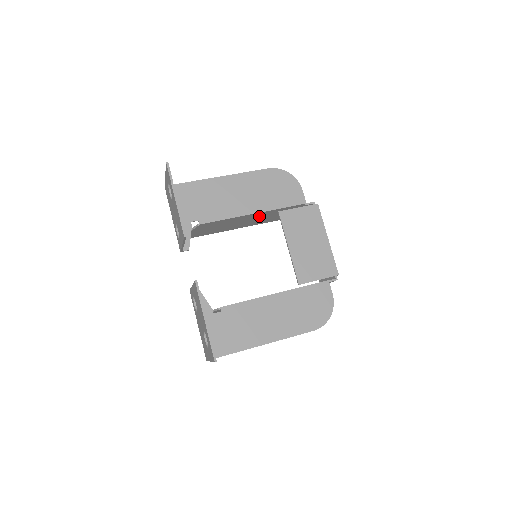
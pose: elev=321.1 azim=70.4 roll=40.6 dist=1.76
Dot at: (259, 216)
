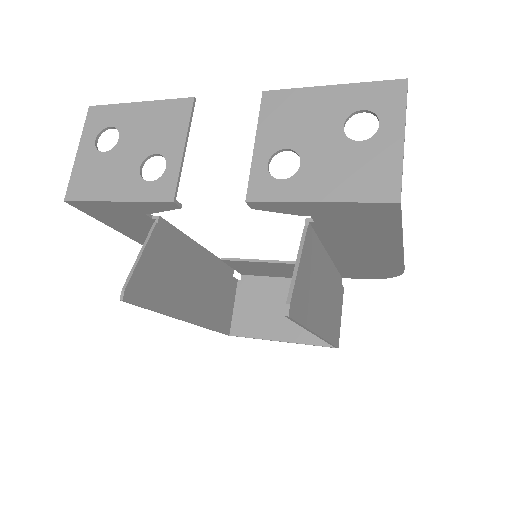
Dot at: (204, 273)
